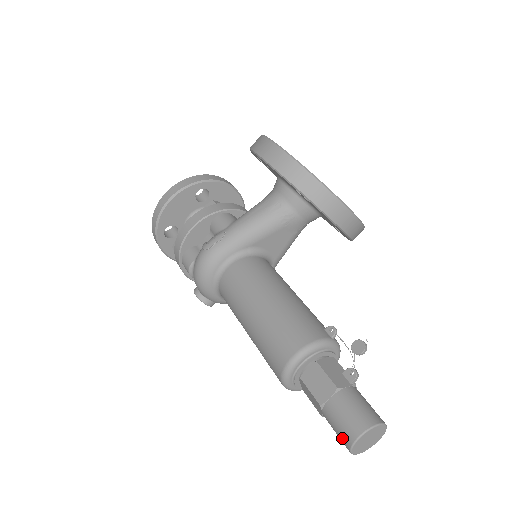
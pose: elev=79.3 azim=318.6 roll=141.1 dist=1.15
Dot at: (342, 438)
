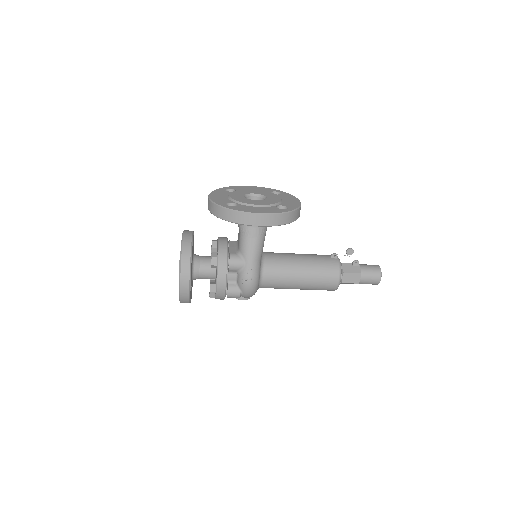
Dot at: (373, 284)
